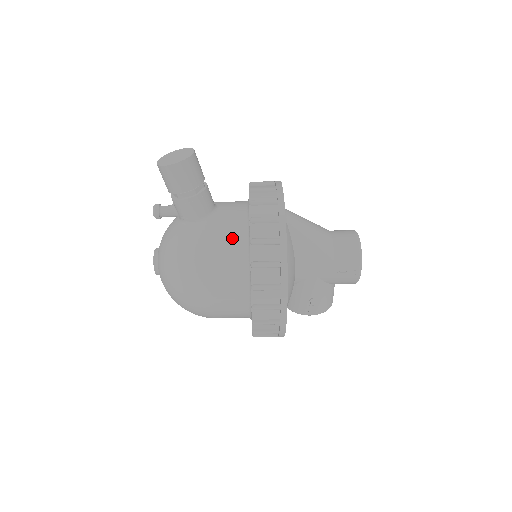
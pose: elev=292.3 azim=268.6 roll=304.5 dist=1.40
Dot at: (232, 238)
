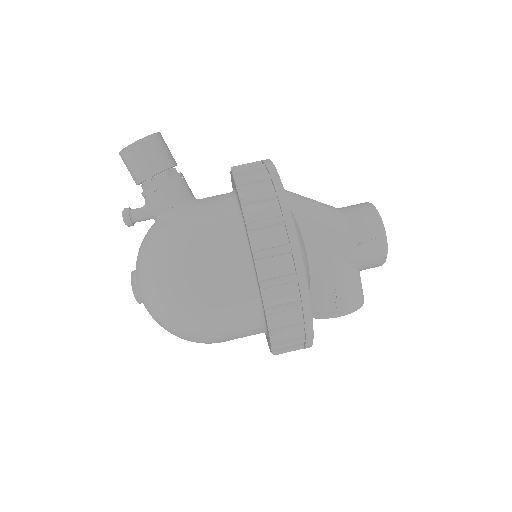
Dot at: (219, 215)
